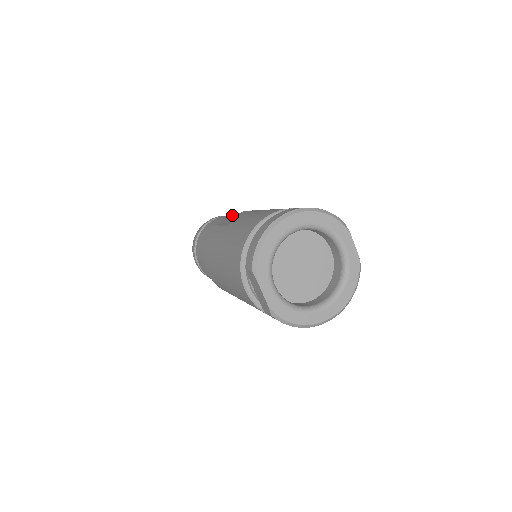
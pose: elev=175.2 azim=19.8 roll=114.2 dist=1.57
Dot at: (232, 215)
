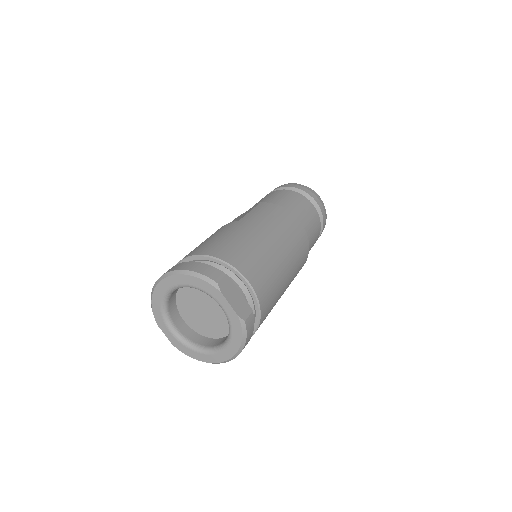
Dot at: (266, 199)
